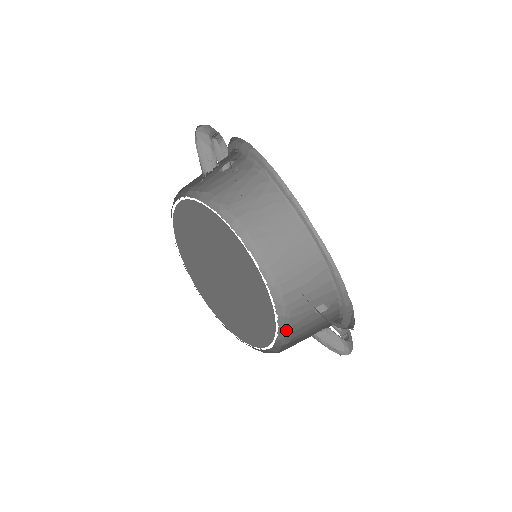
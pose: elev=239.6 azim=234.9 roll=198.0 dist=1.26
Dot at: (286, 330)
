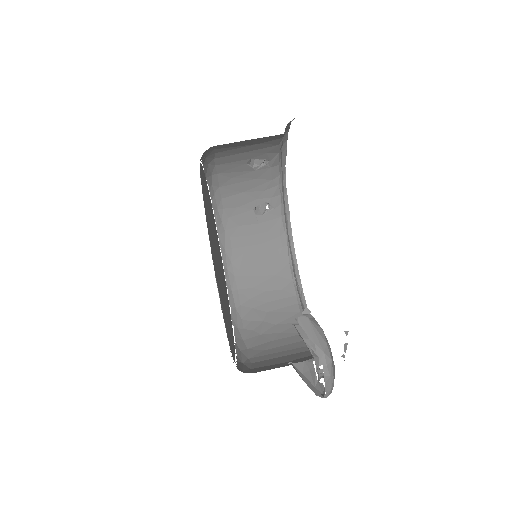
Dot at: occluded
